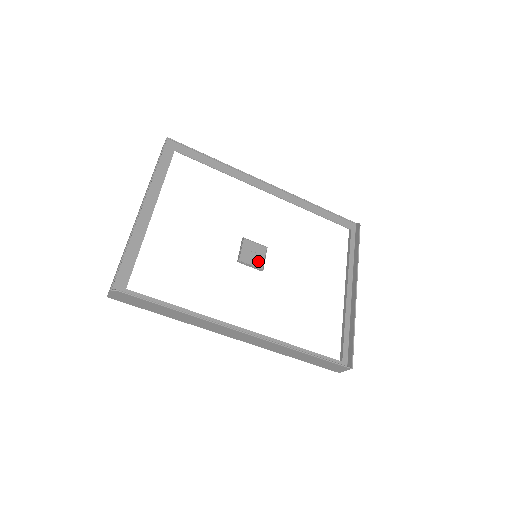
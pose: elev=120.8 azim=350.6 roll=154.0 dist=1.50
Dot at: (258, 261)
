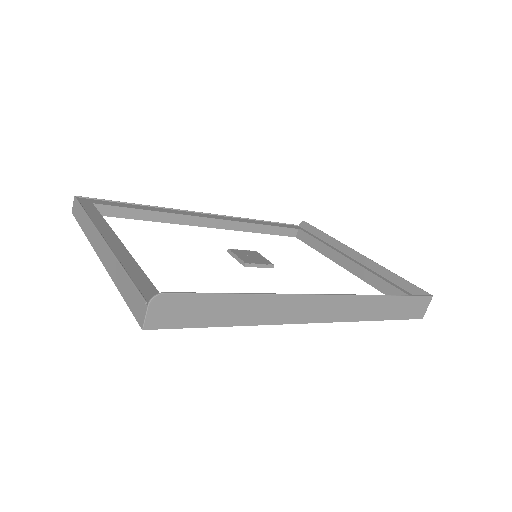
Dot at: (261, 260)
